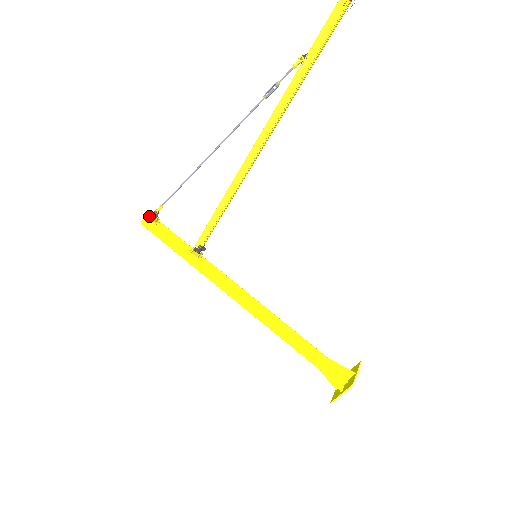
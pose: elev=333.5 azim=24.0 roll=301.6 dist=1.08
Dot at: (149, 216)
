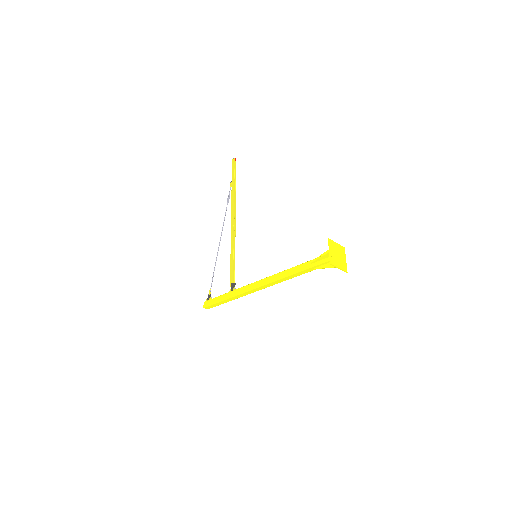
Dot at: (206, 300)
